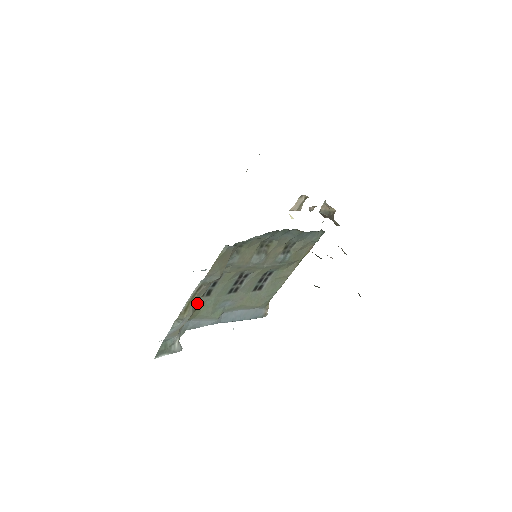
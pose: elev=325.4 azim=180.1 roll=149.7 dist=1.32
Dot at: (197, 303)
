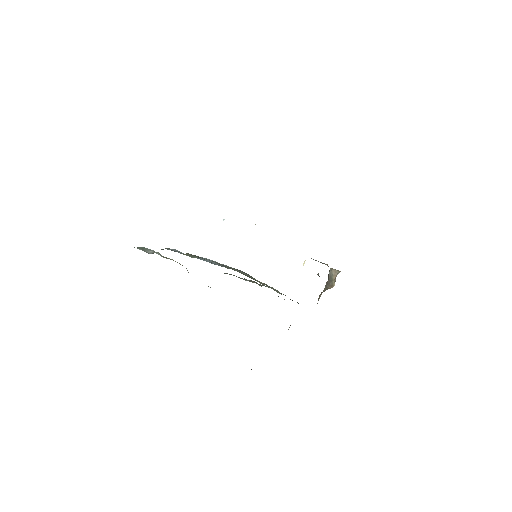
Dot at: occluded
